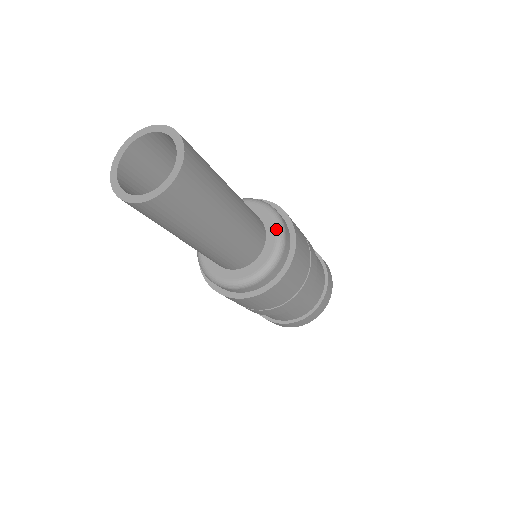
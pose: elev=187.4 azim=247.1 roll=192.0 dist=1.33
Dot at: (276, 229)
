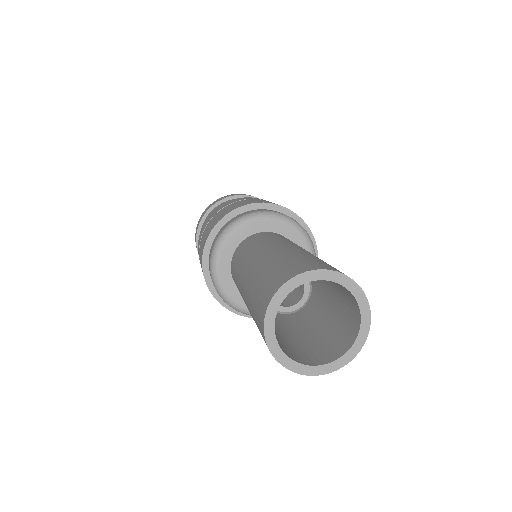
Dot at: occluded
